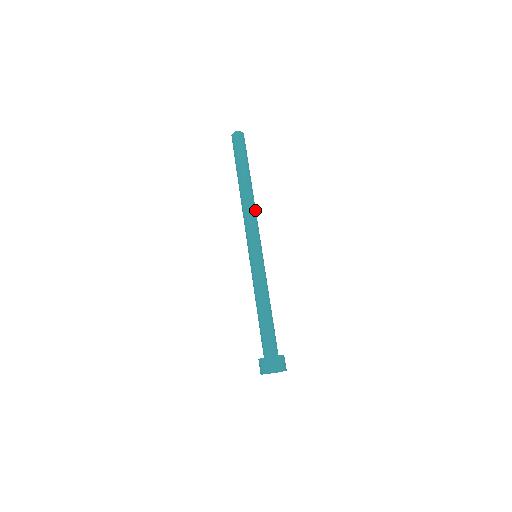
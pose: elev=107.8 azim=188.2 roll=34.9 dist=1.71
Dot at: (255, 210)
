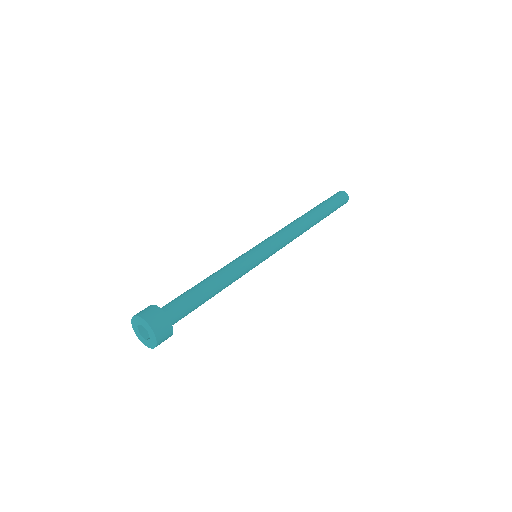
Dot at: (295, 230)
